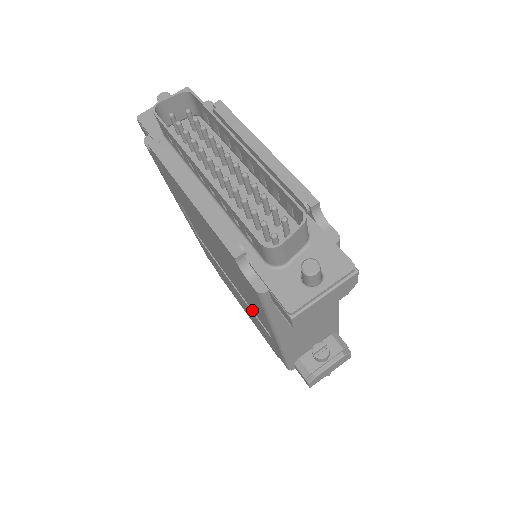
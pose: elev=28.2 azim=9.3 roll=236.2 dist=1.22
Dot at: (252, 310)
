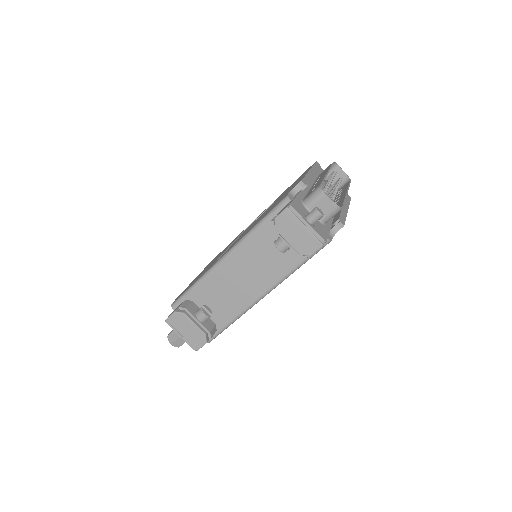
Dot at: (221, 256)
